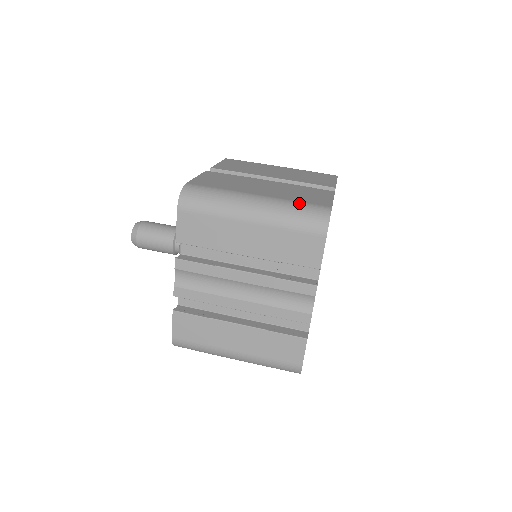
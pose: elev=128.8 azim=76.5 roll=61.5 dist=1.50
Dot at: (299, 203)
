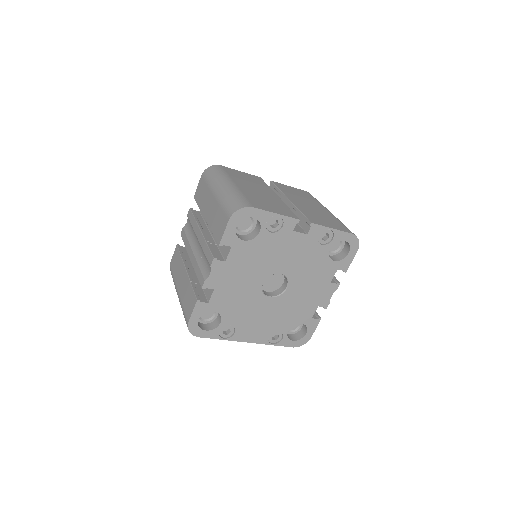
Dot at: (242, 196)
